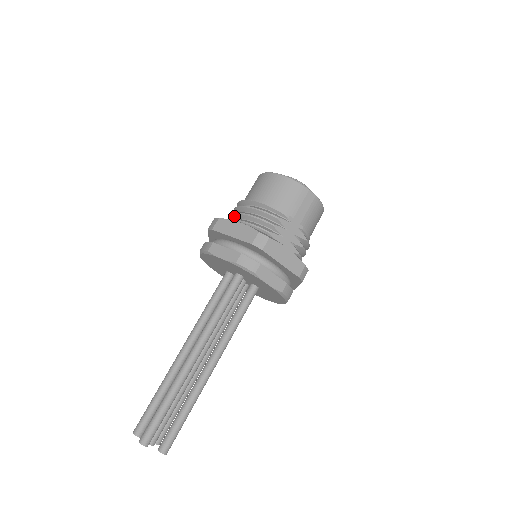
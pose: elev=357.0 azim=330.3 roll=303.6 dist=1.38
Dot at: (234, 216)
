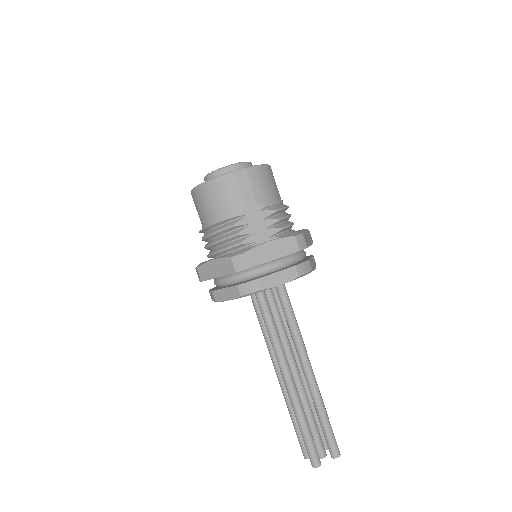
Dot at: (207, 249)
